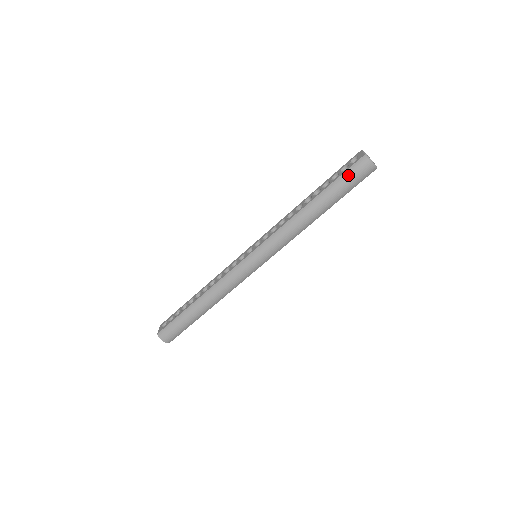
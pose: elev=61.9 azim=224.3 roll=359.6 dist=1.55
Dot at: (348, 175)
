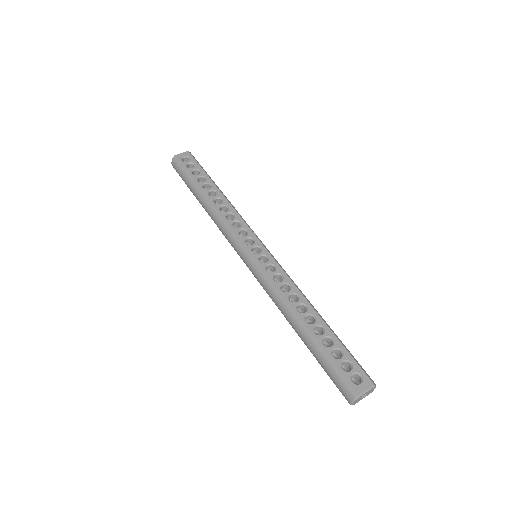
Dot at: (334, 373)
